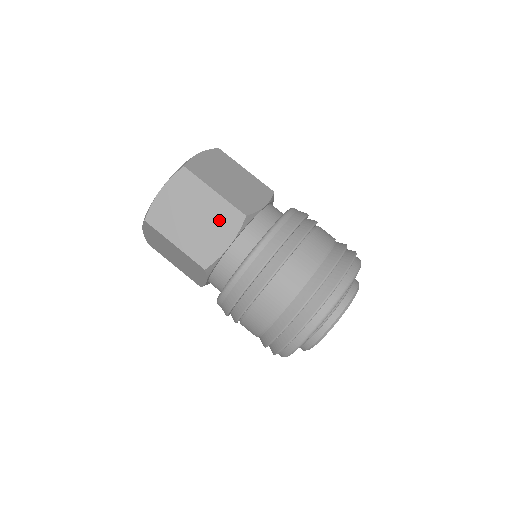
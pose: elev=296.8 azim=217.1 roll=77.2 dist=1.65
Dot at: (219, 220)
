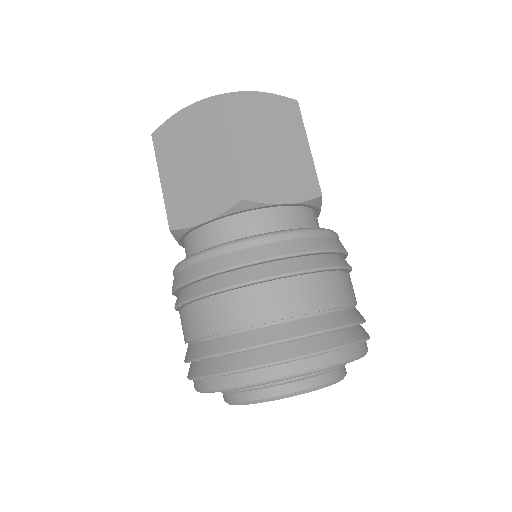
Dot at: (214, 184)
